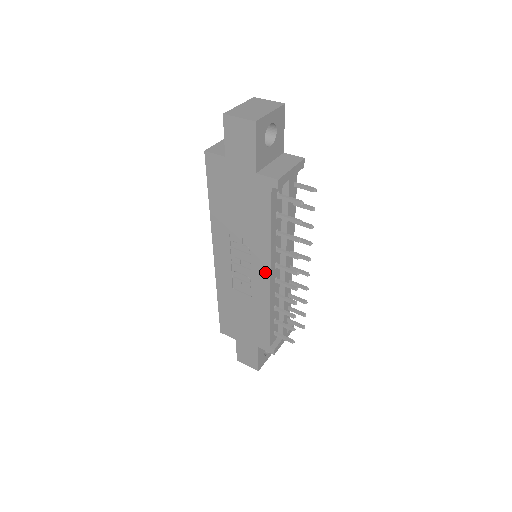
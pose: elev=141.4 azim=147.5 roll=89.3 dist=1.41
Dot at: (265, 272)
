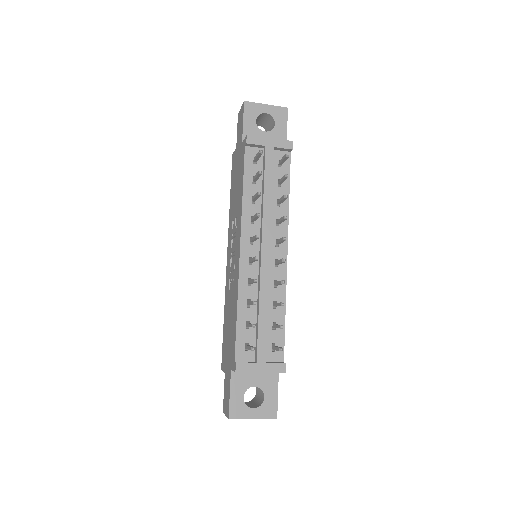
Dot at: (239, 244)
